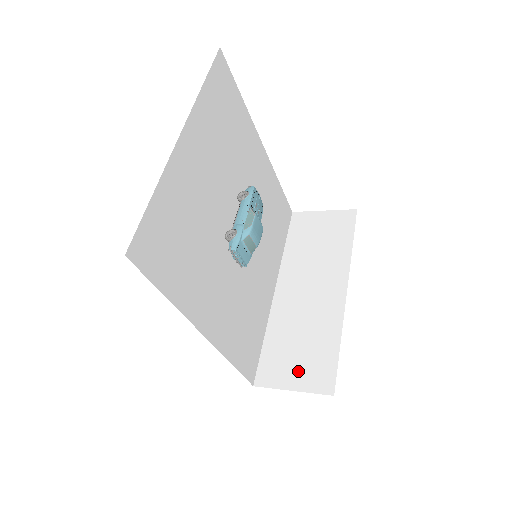
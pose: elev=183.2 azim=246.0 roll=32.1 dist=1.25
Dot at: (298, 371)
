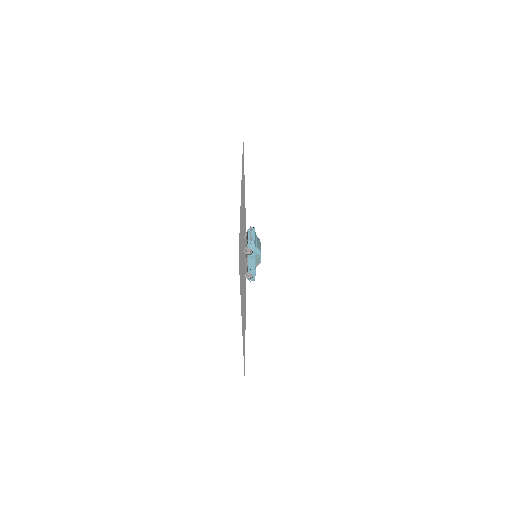
Dot at: occluded
